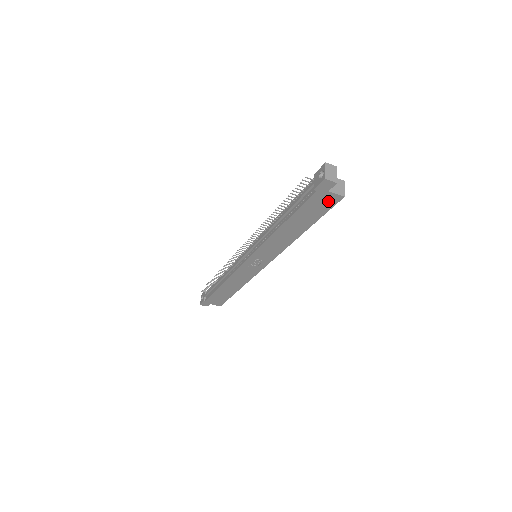
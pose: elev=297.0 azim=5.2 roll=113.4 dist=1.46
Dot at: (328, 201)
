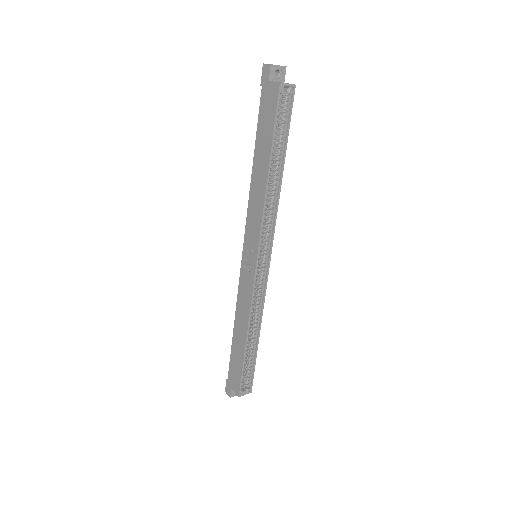
Dot at: (272, 98)
